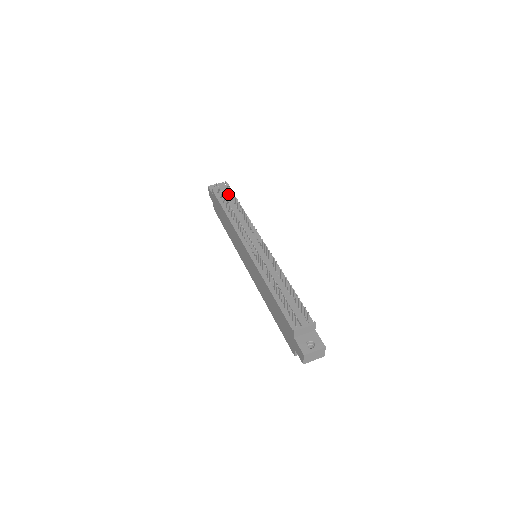
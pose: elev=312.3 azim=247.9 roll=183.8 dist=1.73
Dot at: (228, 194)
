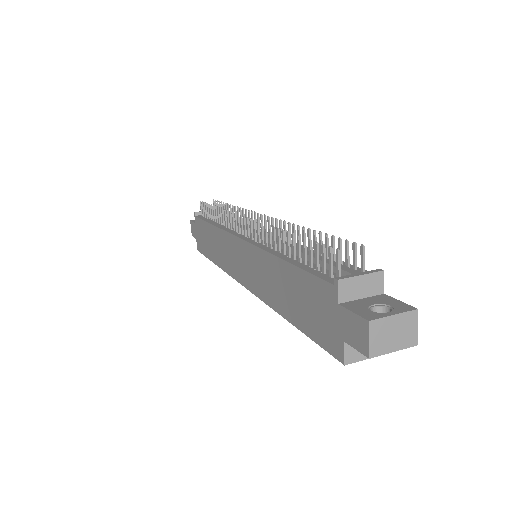
Dot at: occluded
